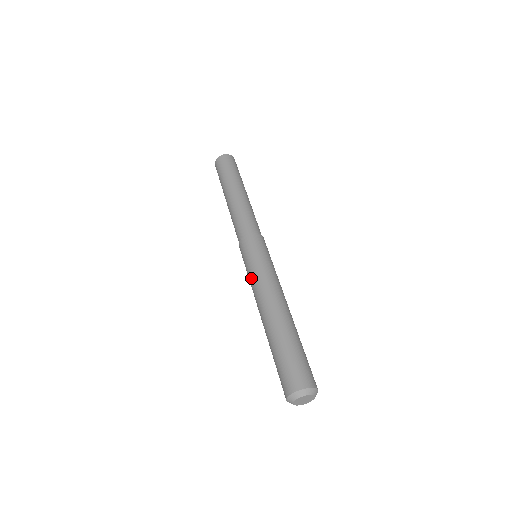
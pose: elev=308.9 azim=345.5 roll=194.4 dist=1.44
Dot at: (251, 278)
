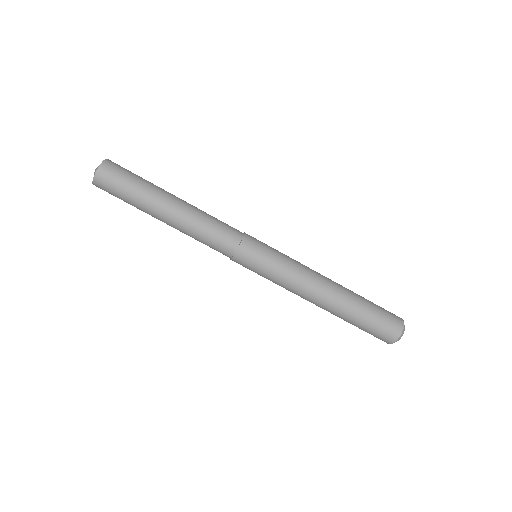
Dot at: (284, 280)
